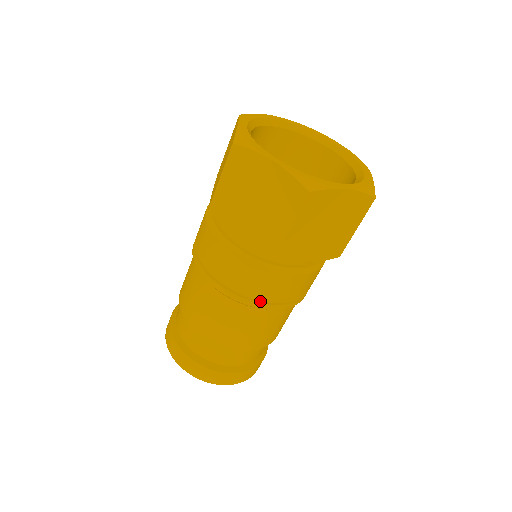
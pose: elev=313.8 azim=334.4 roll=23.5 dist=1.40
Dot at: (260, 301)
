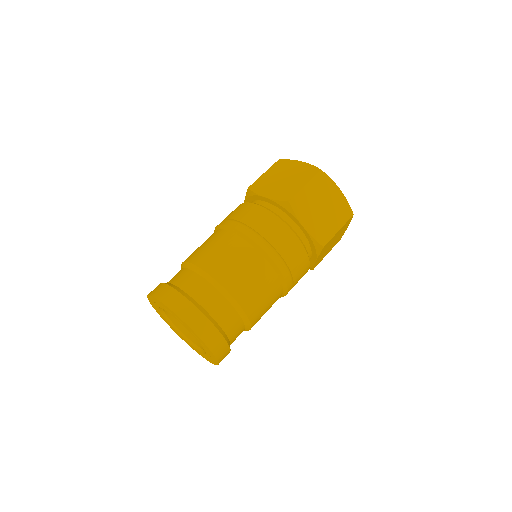
Dot at: (262, 242)
